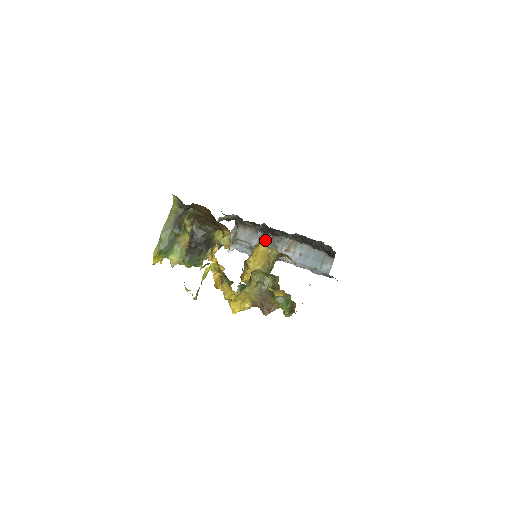
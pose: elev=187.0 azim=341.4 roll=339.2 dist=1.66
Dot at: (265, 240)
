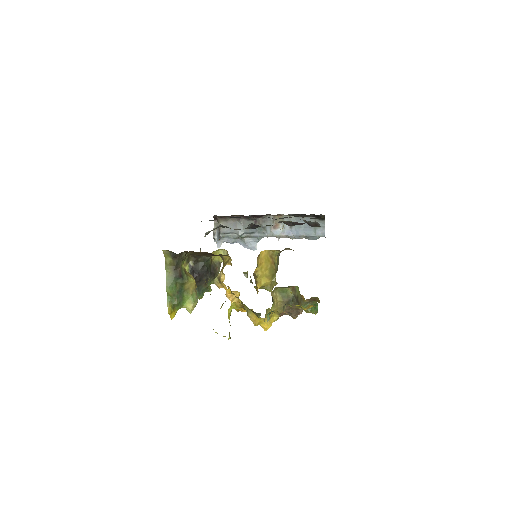
Dot at: occluded
